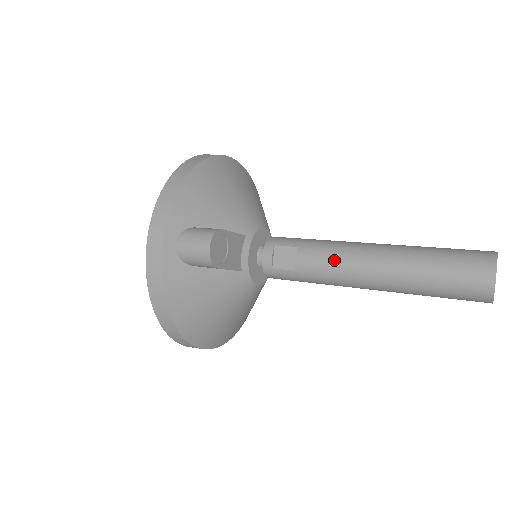
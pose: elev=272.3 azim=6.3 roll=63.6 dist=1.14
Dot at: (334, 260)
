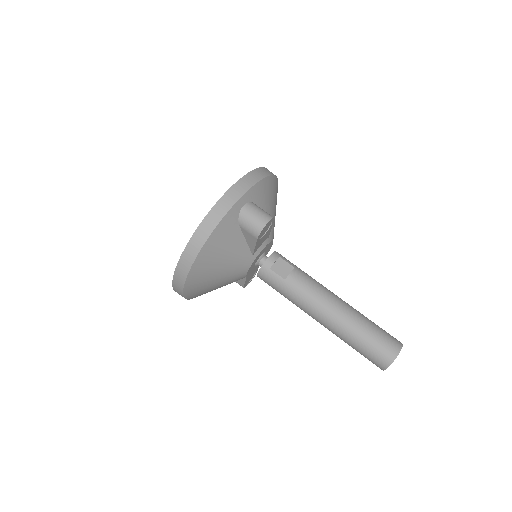
Dot at: (314, 289)
